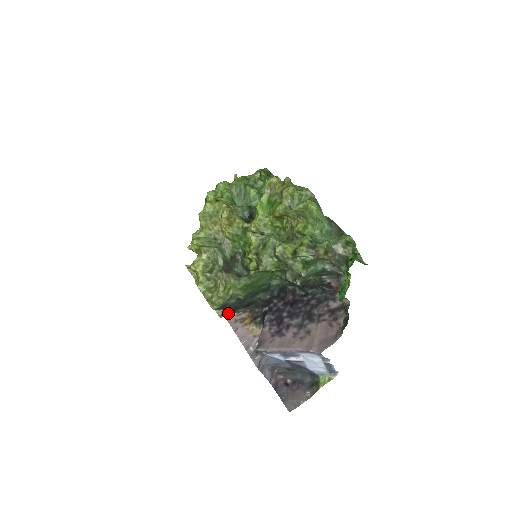
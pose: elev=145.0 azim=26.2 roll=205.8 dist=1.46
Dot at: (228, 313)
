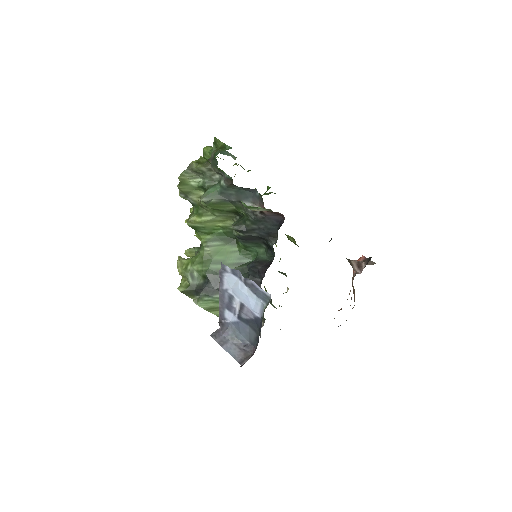
Dot at: (204, 299)
